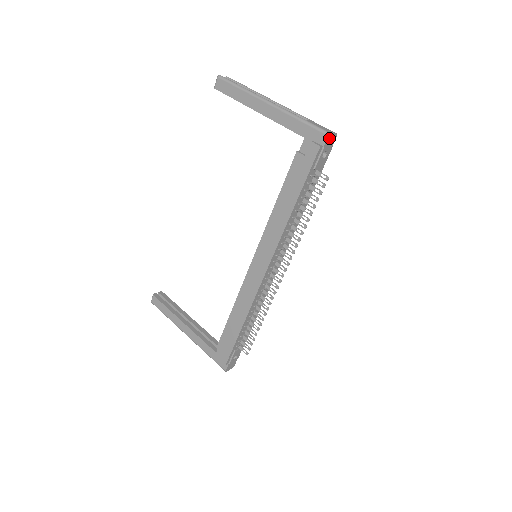
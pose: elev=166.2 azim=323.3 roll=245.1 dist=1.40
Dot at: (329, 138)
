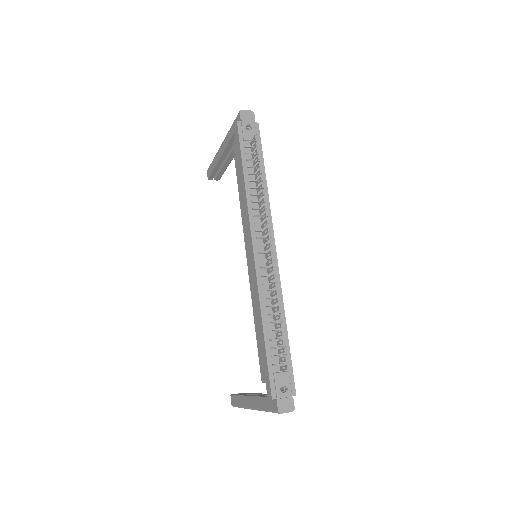
Dot at: (243, 114)
